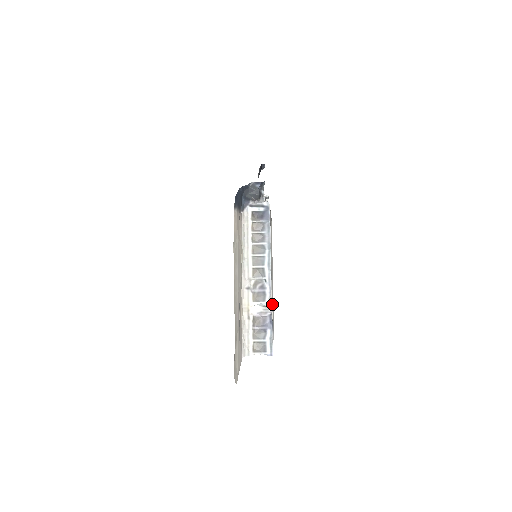
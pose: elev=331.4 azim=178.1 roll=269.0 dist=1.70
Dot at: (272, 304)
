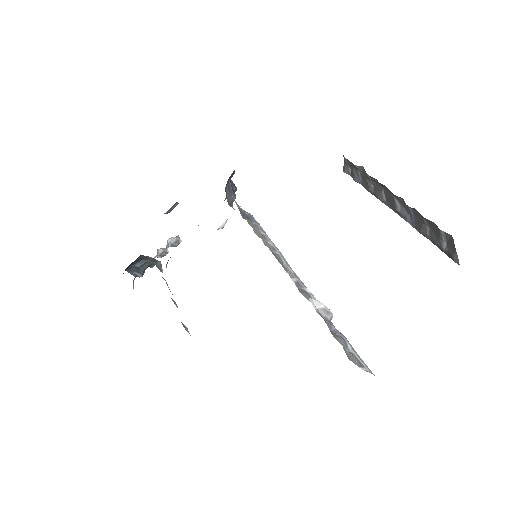
Dot at: occluded
